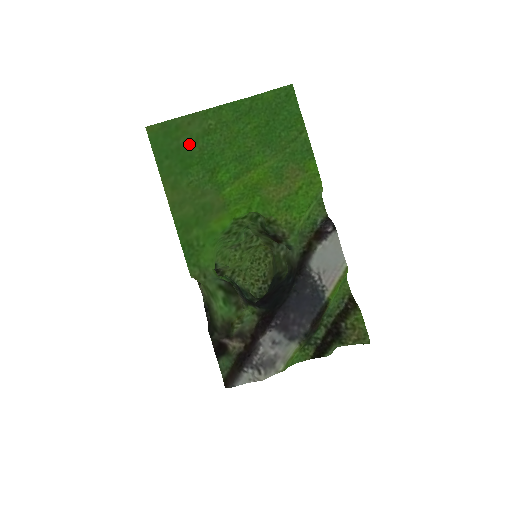
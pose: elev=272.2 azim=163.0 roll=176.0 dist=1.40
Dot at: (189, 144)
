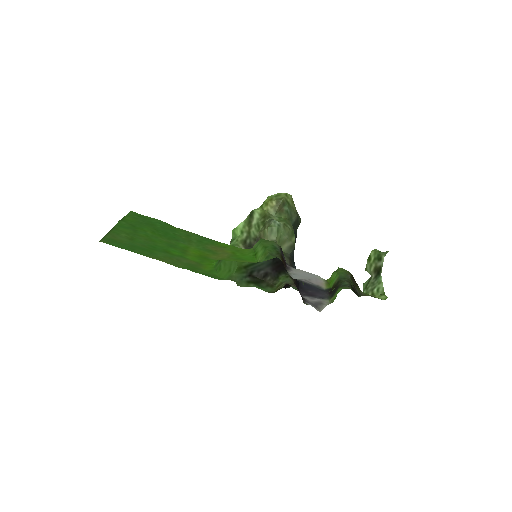
Dot at: (132, 244)
